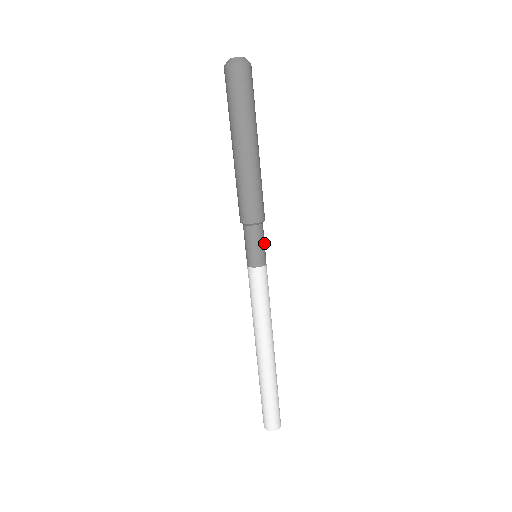
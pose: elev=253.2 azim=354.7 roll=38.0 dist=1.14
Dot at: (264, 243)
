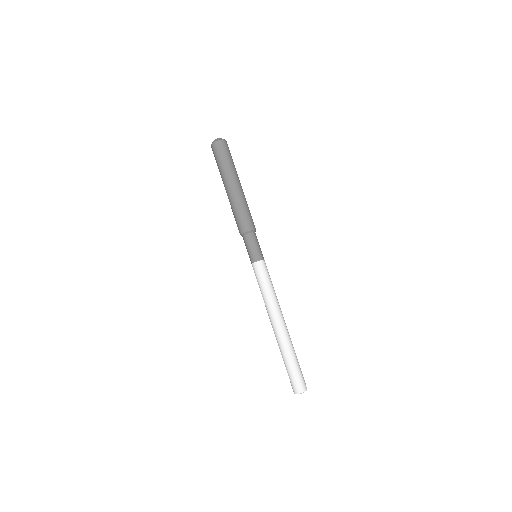
Dot at: (258, 245)
